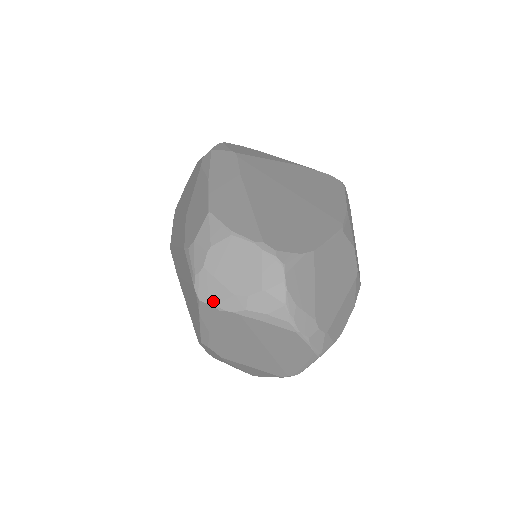
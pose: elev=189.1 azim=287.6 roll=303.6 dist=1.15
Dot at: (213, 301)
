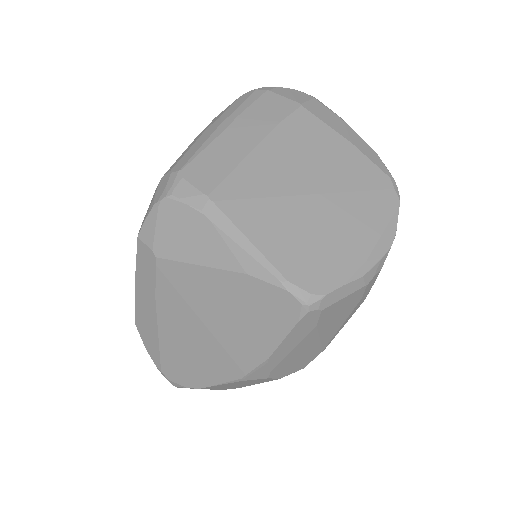
Dot at: occluded
